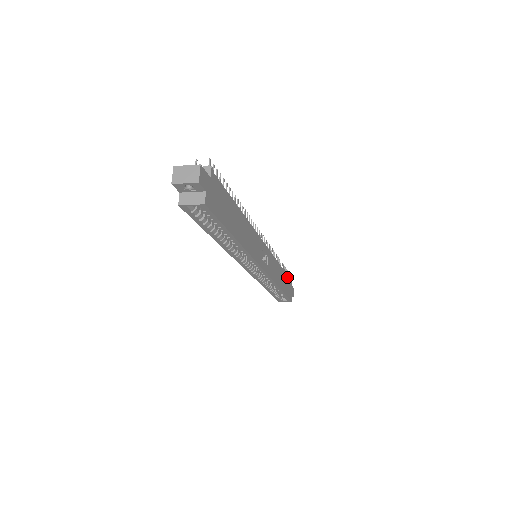
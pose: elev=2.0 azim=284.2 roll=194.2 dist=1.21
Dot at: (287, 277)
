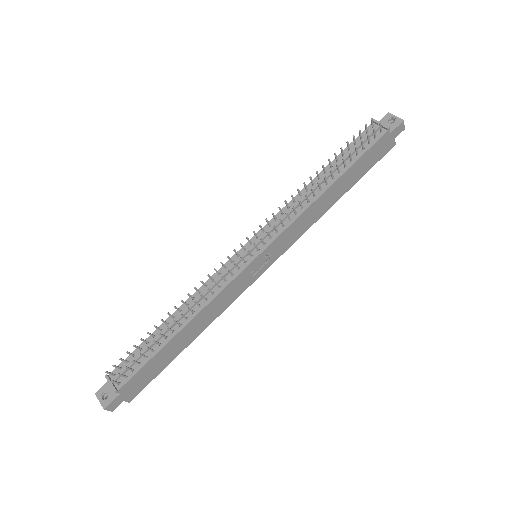
Dot at: (362, 157)
